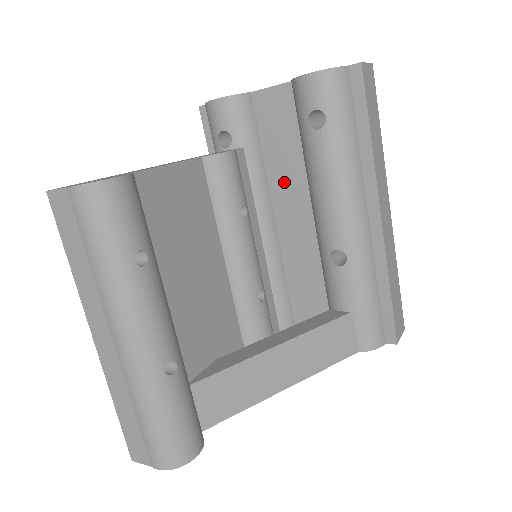
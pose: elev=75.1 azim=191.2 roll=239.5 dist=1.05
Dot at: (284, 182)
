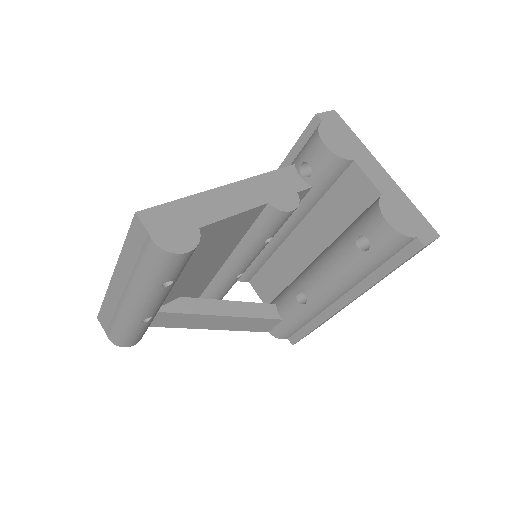
Dot at: (318, 225)
